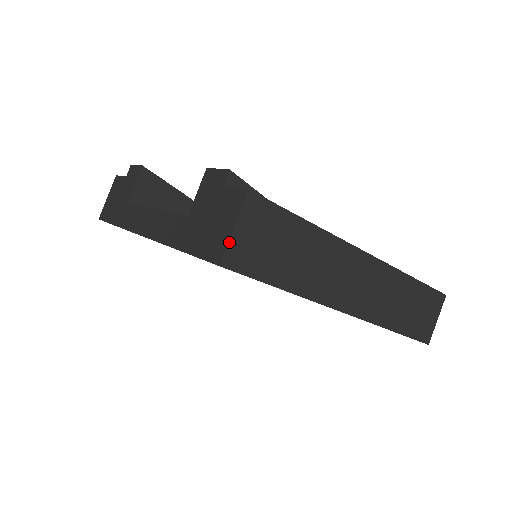
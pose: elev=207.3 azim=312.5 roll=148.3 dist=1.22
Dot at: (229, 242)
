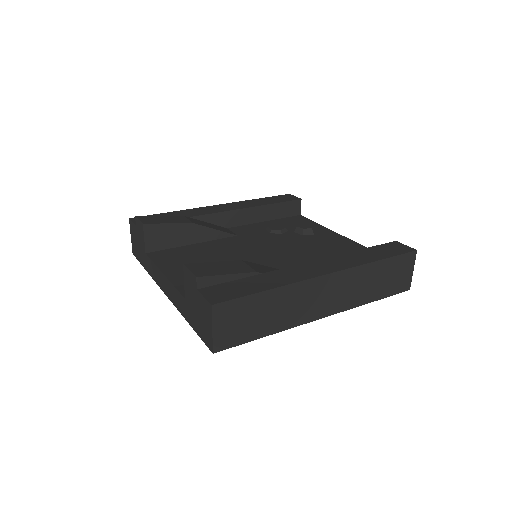
Dot at: (213, 339)
